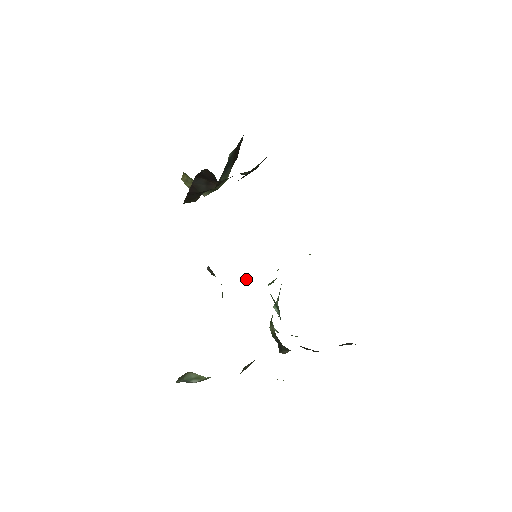
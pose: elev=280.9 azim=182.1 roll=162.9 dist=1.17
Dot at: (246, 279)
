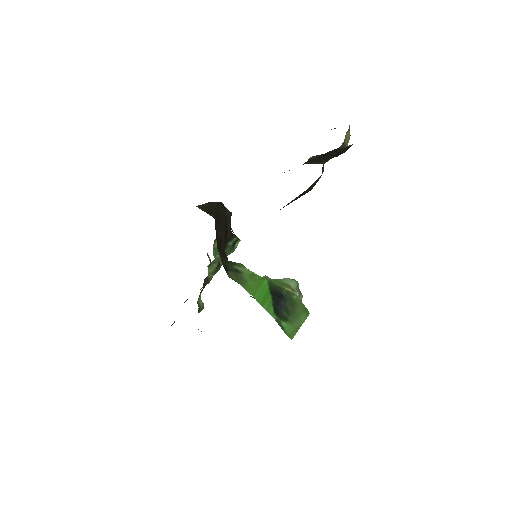
Dot at: occluded
